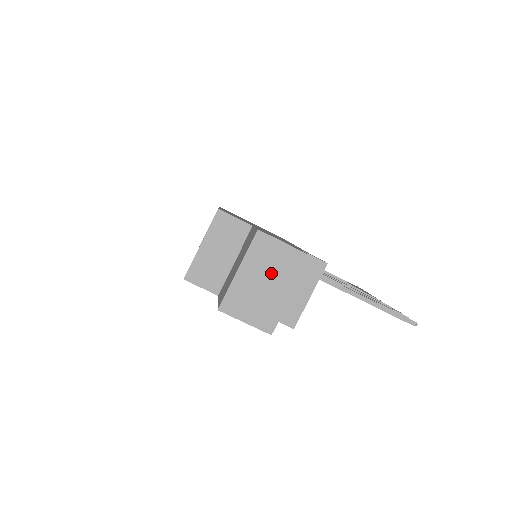
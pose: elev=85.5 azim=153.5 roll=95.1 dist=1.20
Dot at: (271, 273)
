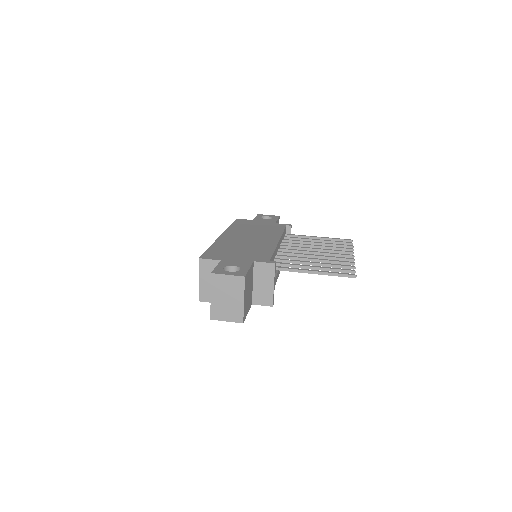
Dot at: (228, 292)
